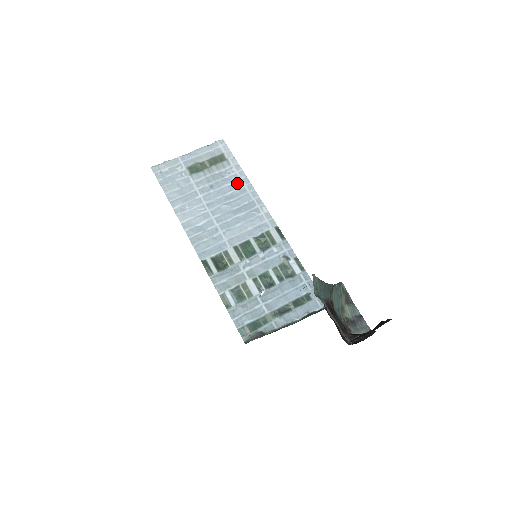
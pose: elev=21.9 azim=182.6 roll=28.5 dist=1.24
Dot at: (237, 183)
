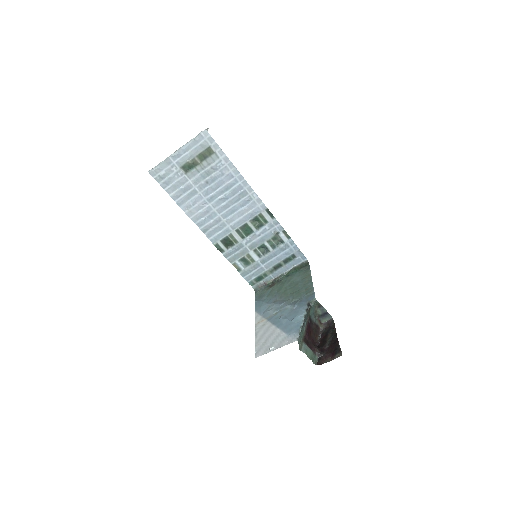
Dot at: (228, 176)
